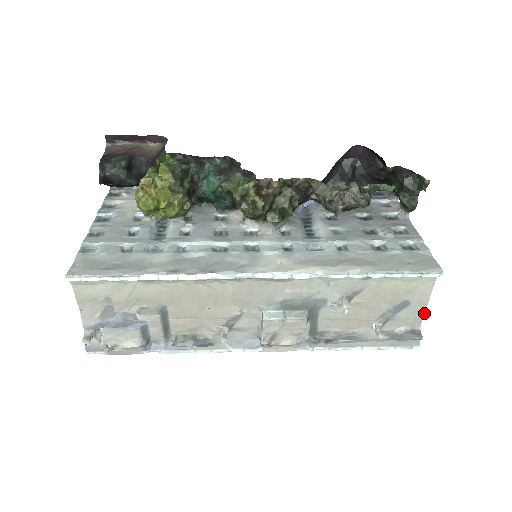
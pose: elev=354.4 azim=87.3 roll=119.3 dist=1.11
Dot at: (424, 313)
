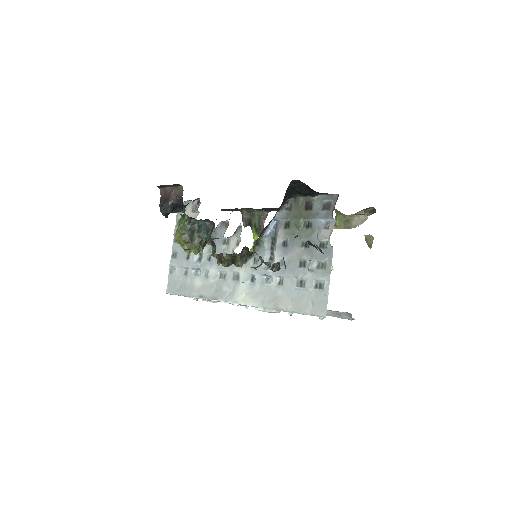
Dot at: occluded
